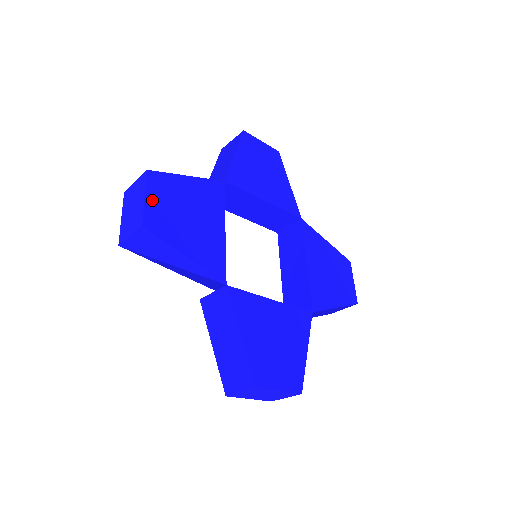
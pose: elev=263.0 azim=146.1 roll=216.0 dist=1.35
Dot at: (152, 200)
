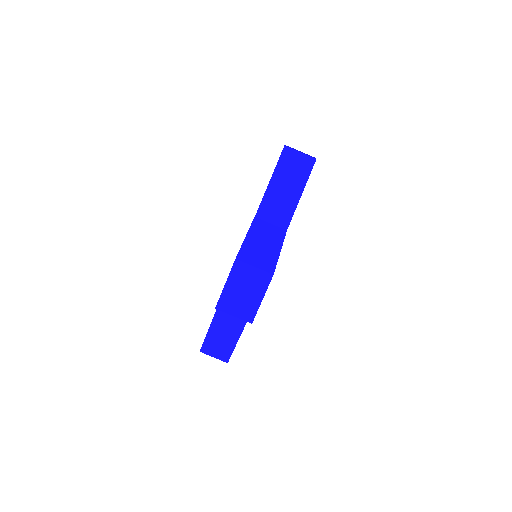
Dot at: occluded
